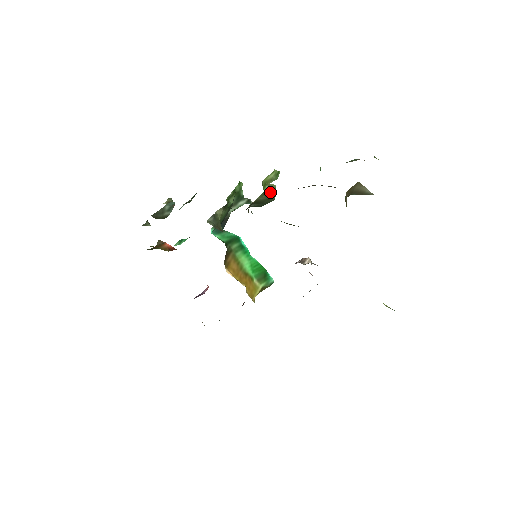
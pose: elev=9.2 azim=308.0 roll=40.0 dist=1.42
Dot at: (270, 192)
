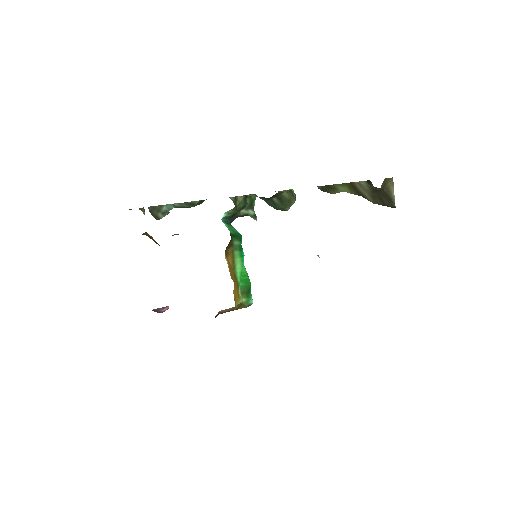
Dot at: (293, 194)
